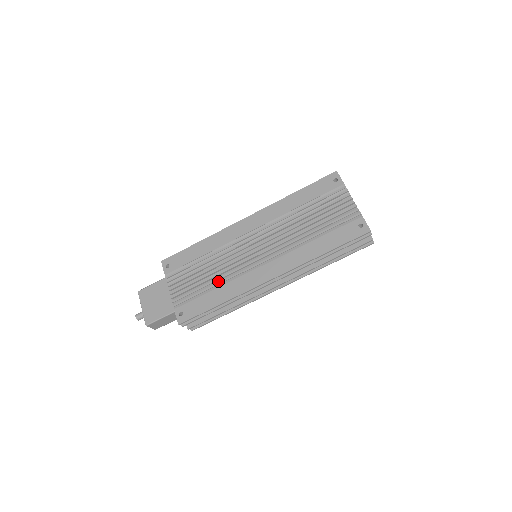
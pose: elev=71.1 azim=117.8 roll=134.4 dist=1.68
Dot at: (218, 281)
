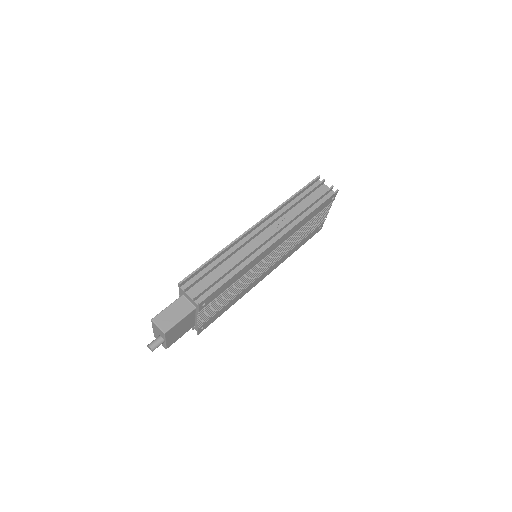
Dot at: occluded
